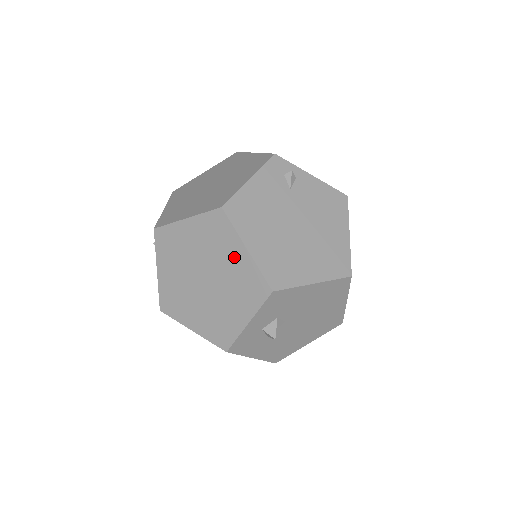
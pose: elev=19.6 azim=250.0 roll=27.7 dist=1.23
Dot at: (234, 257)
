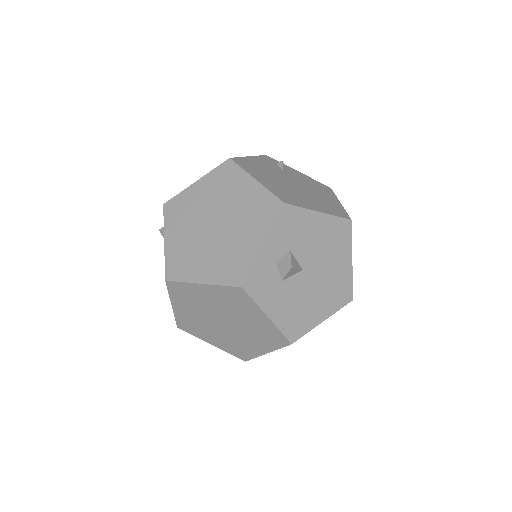
Dot at: (244, 191)
